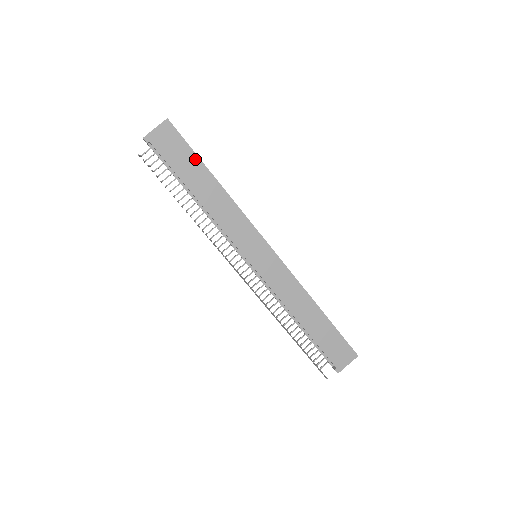
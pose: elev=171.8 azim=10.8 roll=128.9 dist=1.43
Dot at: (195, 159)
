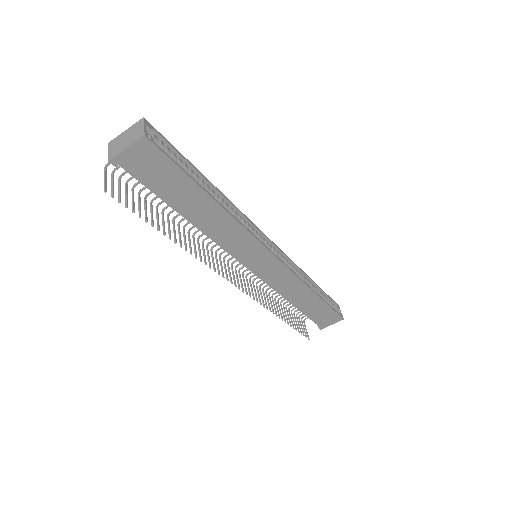
Dot at: (187, 181)
